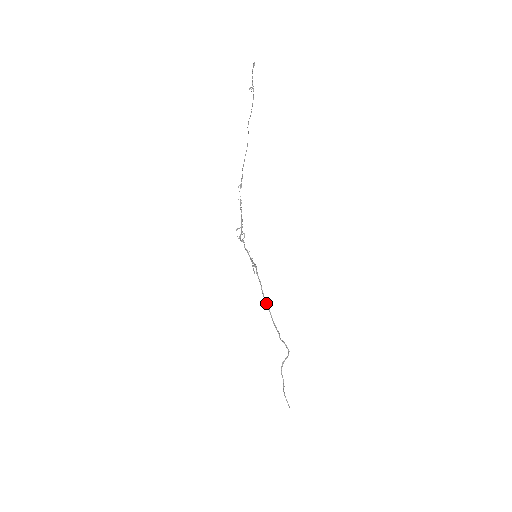
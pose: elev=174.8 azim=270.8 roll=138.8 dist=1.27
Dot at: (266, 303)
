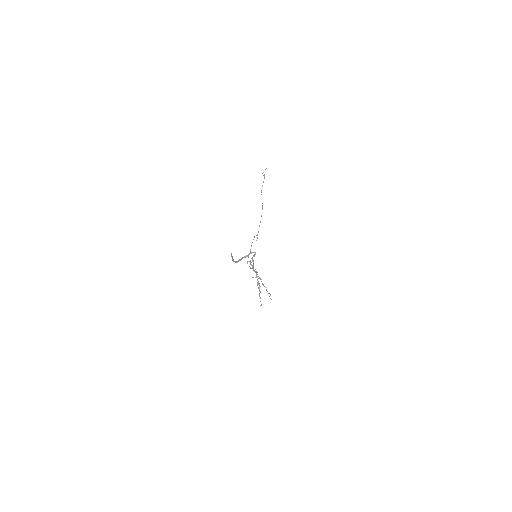
Dot at: occluded
